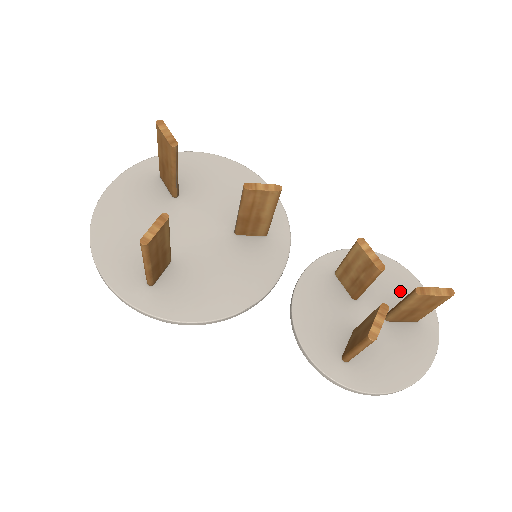
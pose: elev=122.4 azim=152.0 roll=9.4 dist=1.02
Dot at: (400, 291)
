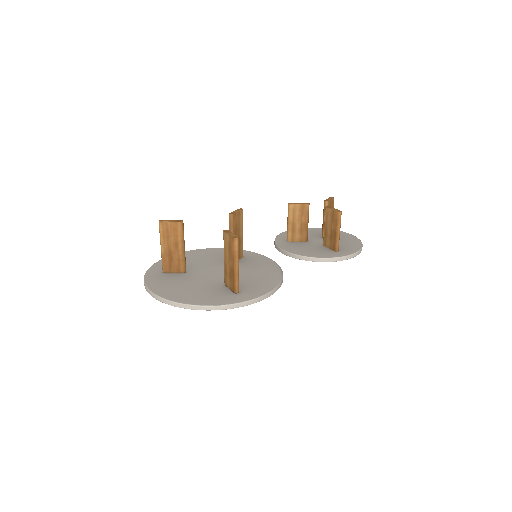
Dot at: (312, 232)
